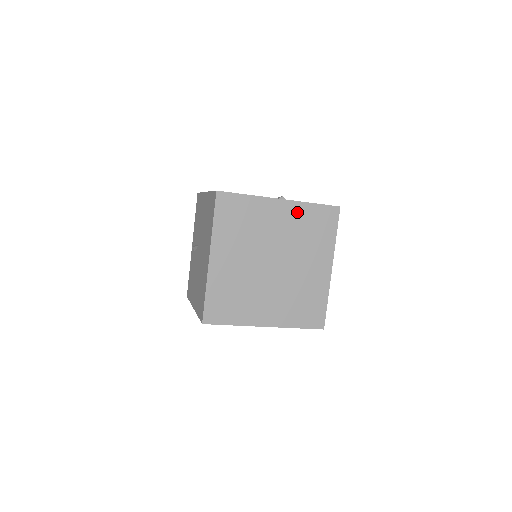
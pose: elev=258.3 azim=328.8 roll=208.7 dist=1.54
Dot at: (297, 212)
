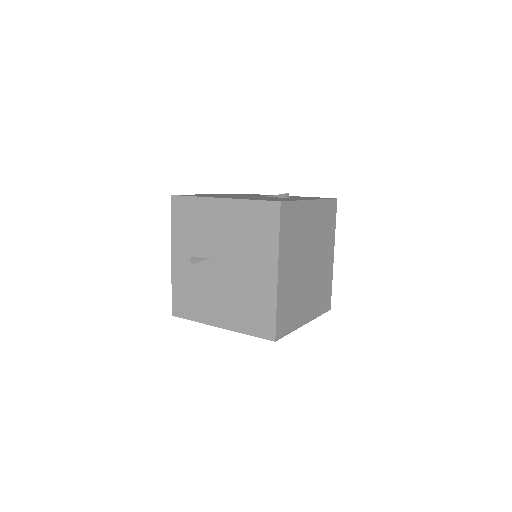
Dot at: (319, 210)
